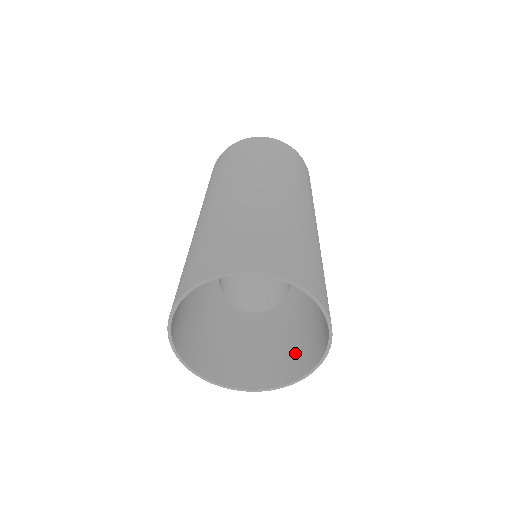
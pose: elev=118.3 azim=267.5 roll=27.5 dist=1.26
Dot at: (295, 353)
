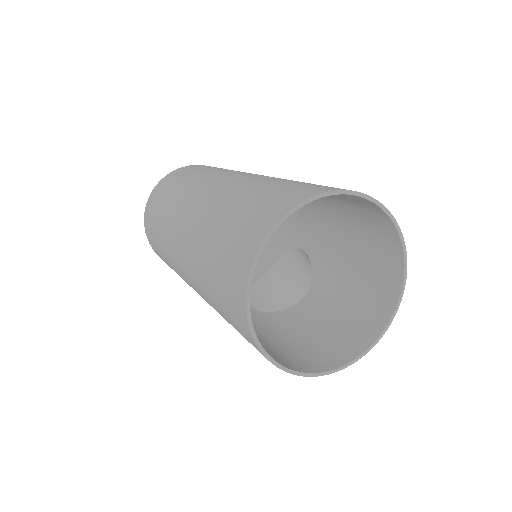
Dot at: (373, 280)
